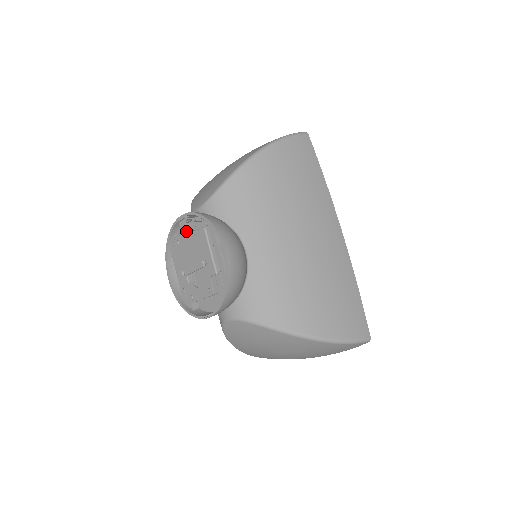
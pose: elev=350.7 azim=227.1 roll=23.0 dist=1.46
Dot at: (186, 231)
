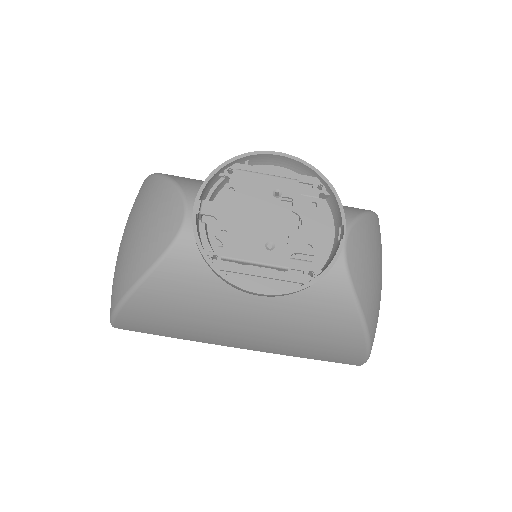
Dot at: (220, 205)
